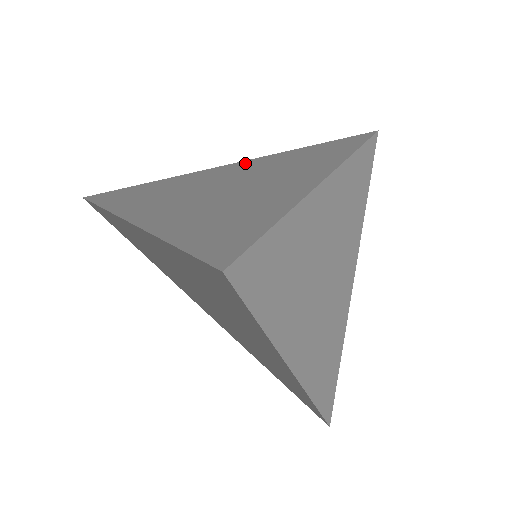
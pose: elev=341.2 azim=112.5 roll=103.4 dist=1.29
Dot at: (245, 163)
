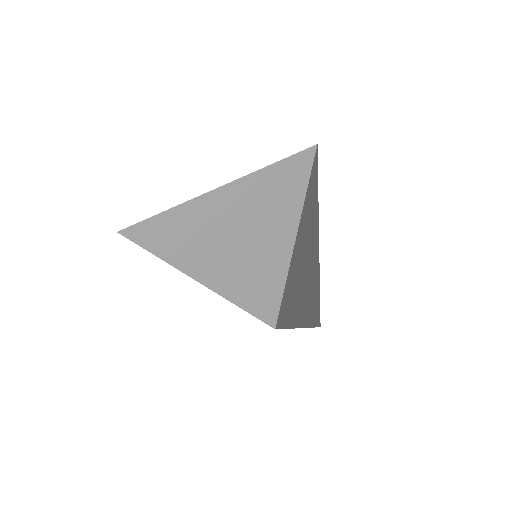
Dot at: (222, 189)
